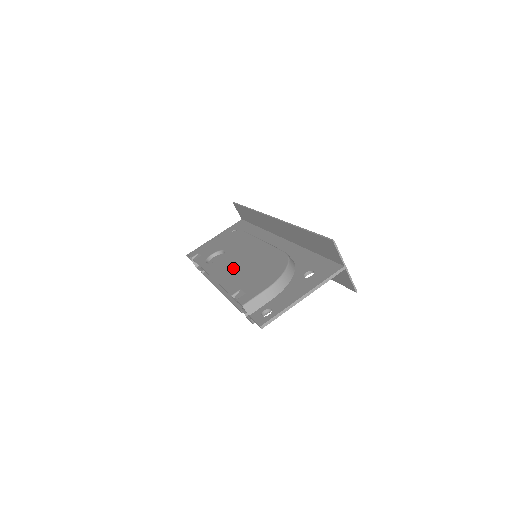
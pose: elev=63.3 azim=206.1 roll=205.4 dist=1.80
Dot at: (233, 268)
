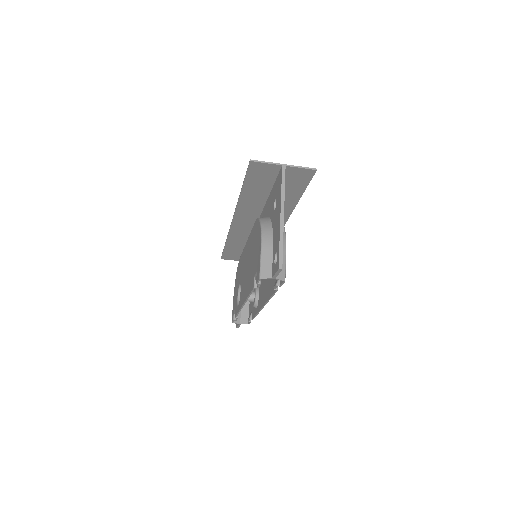
Dot at: (246, 279)
